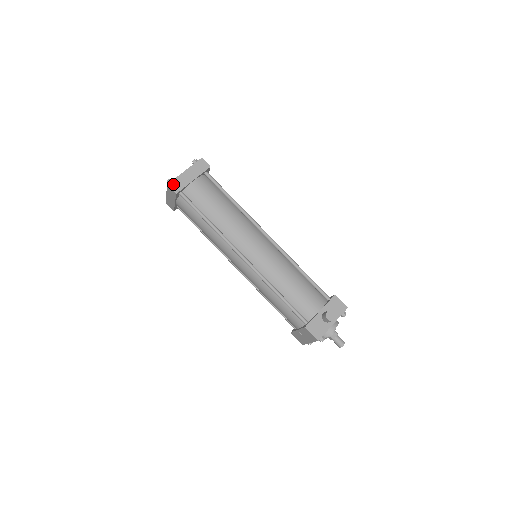
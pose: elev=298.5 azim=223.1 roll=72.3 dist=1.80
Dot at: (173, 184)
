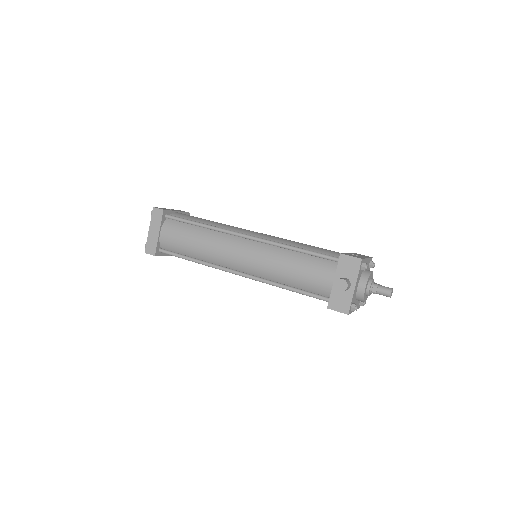
Dot at: (148, 249)
